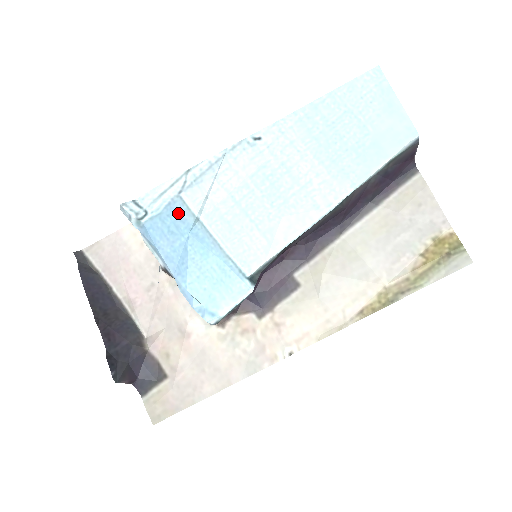
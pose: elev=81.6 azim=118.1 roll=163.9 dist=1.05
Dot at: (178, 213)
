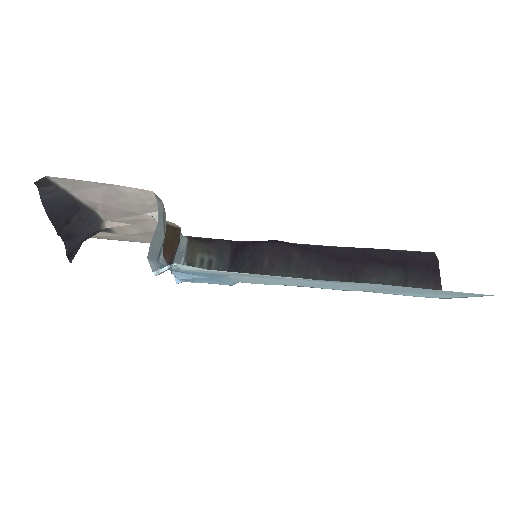
Dot at: (214, 276)
